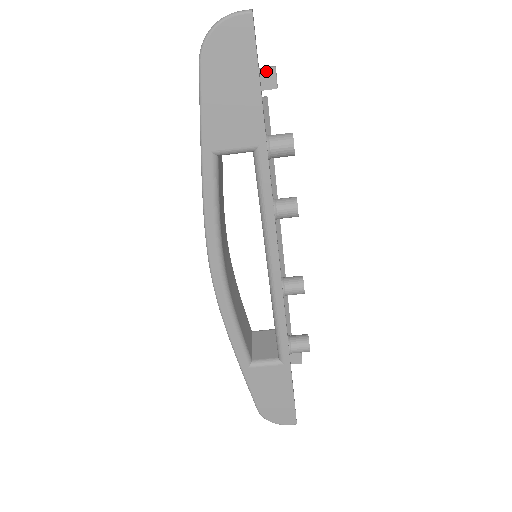
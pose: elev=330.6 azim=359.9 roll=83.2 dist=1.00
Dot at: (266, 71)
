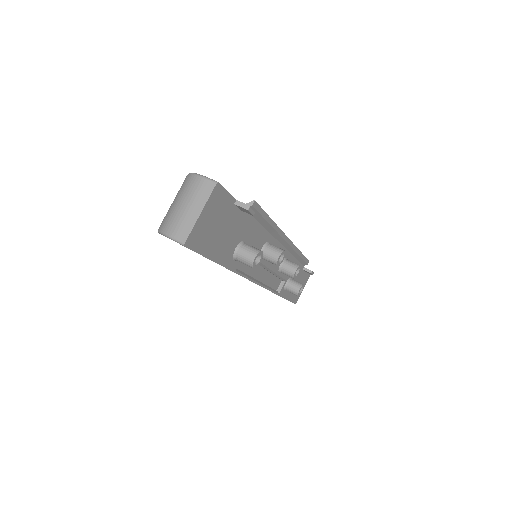
Dot at: (241, 207)
